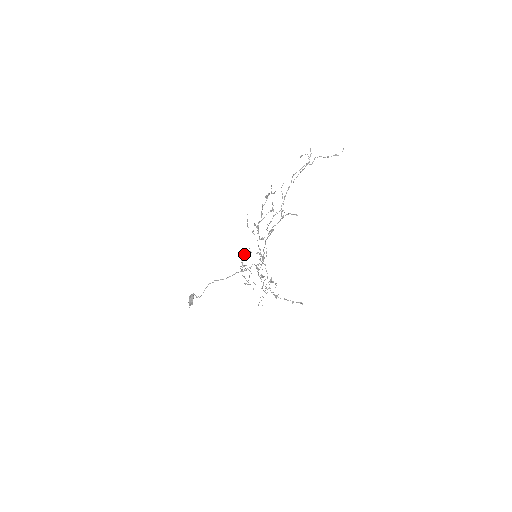
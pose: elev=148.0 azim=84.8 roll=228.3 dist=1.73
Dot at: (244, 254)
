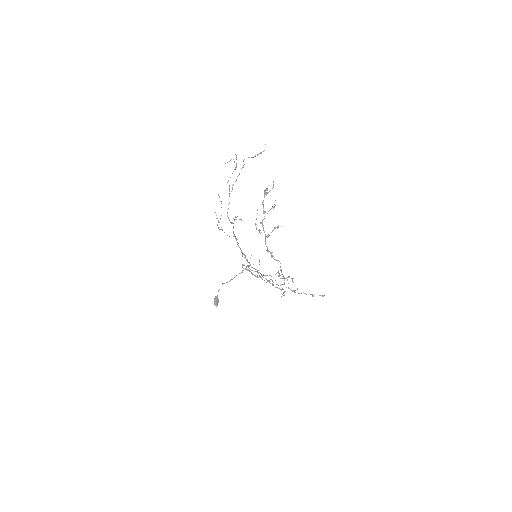
Dot at: (242, 256)
